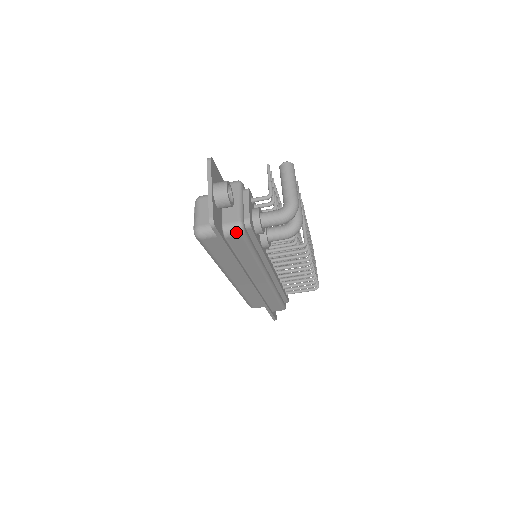
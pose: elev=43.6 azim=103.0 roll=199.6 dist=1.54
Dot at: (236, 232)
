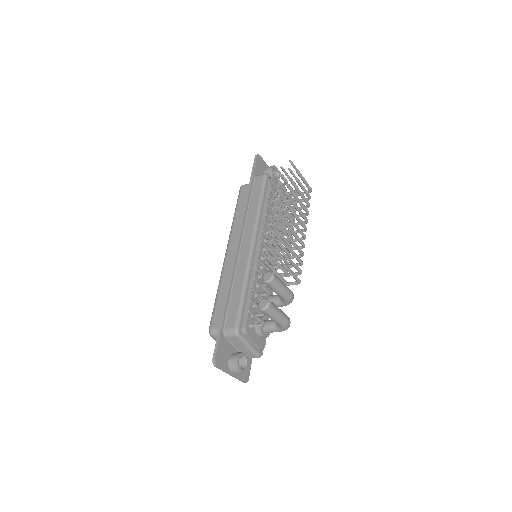
Dot at: occluded
